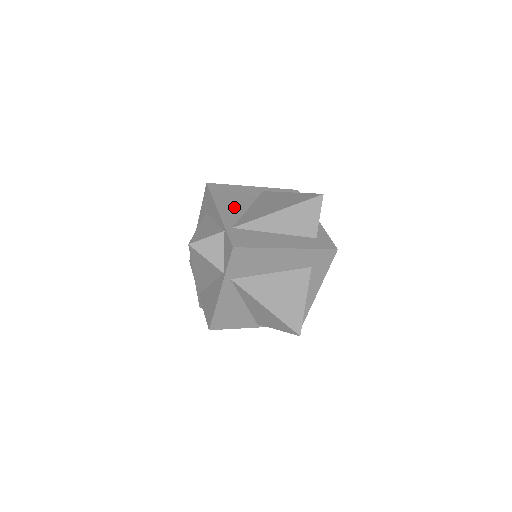
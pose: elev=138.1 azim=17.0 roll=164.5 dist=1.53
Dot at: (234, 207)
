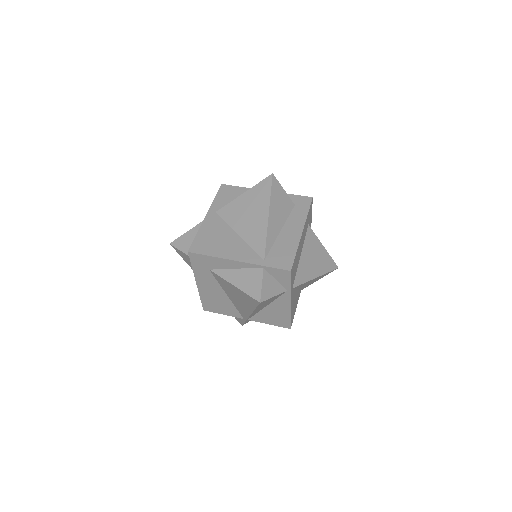
Dot at: (234, 246)
